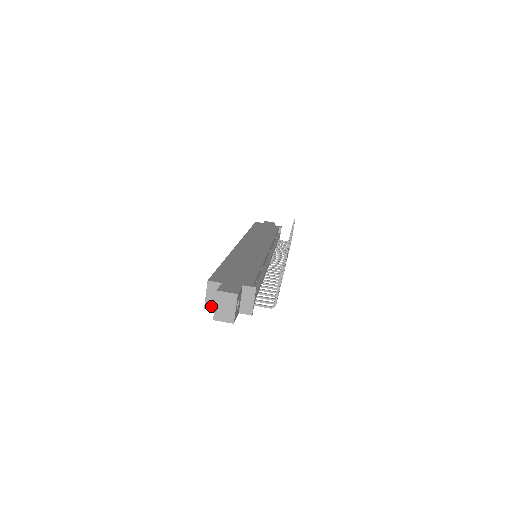
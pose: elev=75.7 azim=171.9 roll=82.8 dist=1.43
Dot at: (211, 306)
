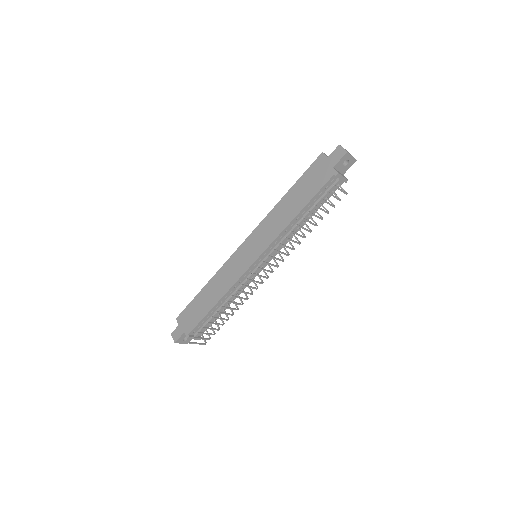
Dot at: occluded
